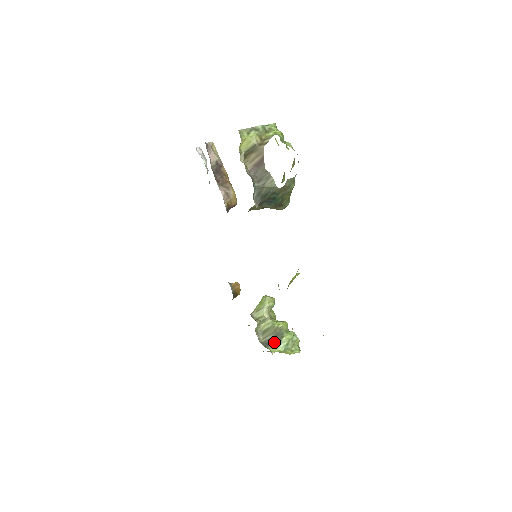
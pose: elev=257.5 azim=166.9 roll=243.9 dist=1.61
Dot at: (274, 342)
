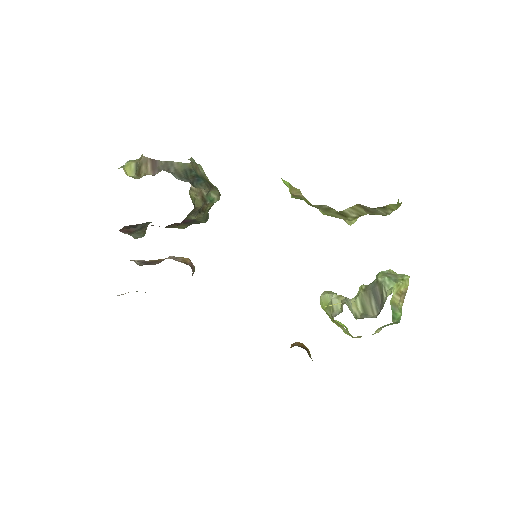
Dot at: (380, 294)
